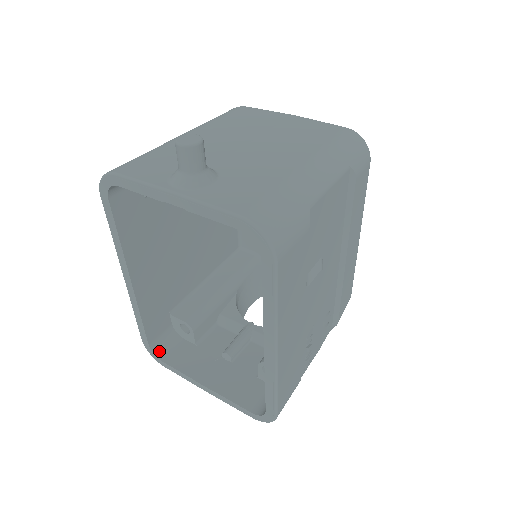
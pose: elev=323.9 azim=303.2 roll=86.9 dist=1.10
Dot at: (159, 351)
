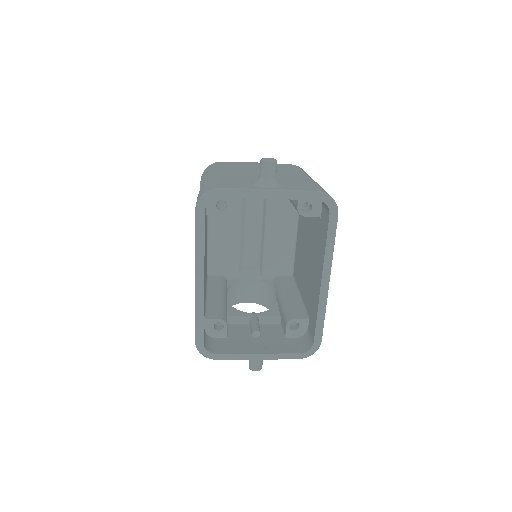
Dot at: (208, 348)
